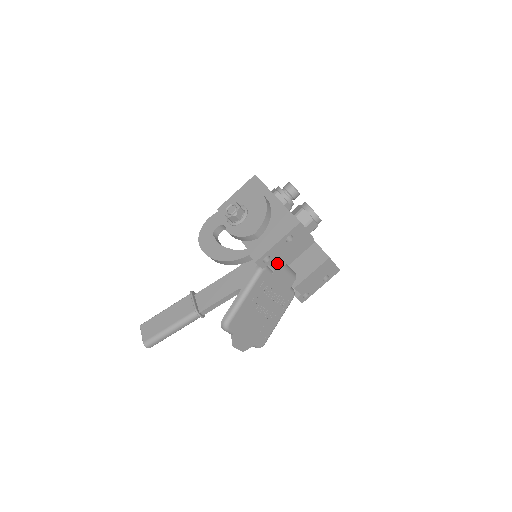
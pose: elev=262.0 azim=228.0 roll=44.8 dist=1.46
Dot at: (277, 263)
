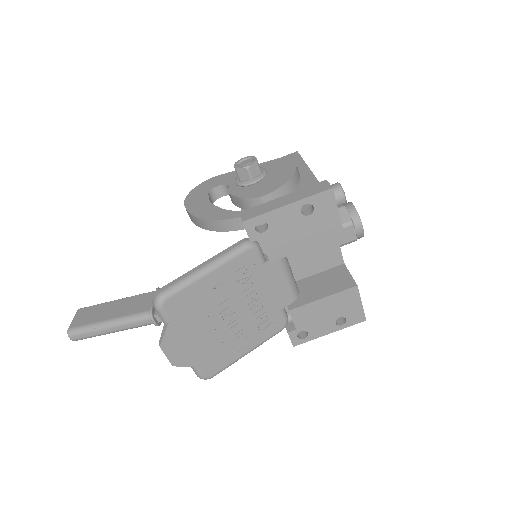
Dot at: (276, 245)
